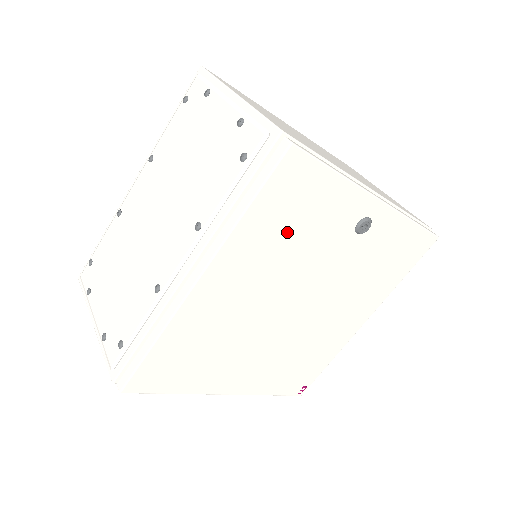
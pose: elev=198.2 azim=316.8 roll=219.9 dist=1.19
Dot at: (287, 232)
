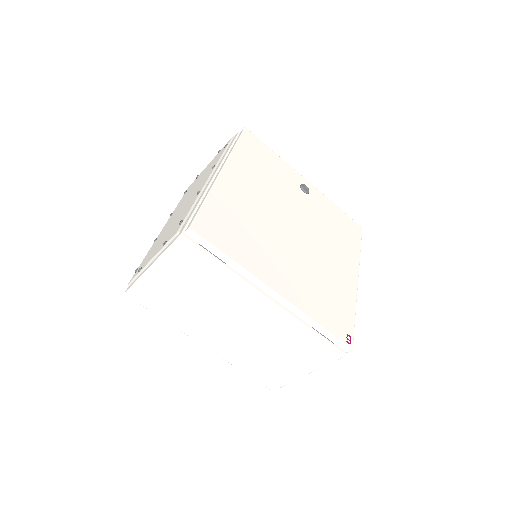
Dot at: (262, 169)
